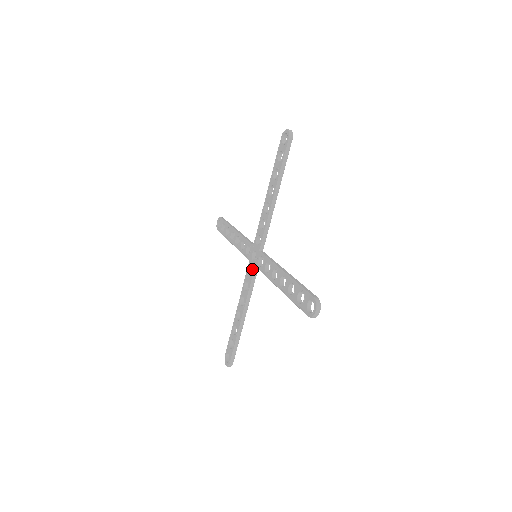
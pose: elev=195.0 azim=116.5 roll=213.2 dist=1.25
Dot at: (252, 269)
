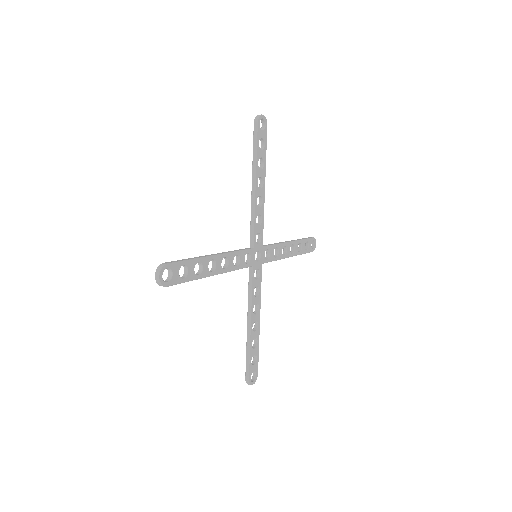
Dot at: occluded
